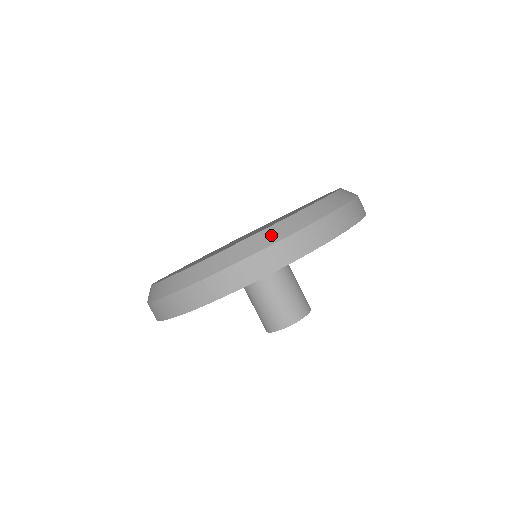
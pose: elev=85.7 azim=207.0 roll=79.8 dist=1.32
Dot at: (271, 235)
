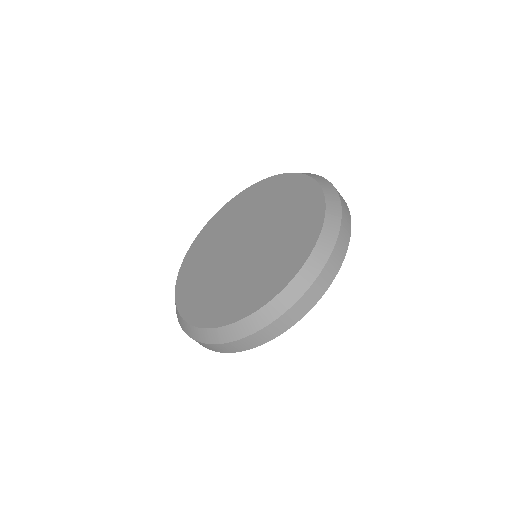
Dot at: (322, 251)
